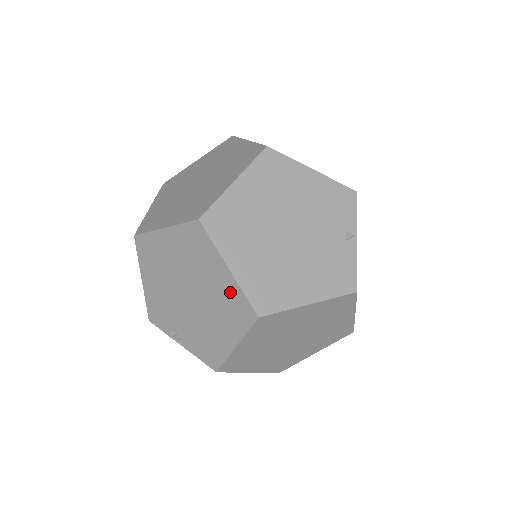
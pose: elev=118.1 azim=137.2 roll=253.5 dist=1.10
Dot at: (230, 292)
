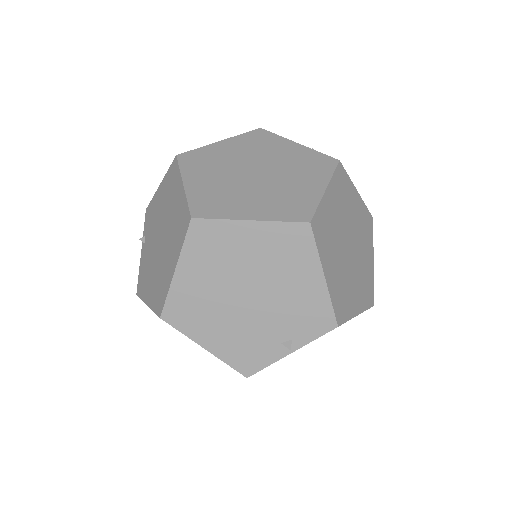
Dot at: (166, 281)
